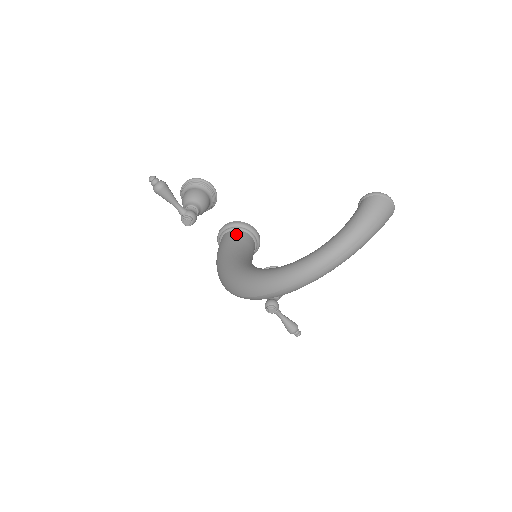
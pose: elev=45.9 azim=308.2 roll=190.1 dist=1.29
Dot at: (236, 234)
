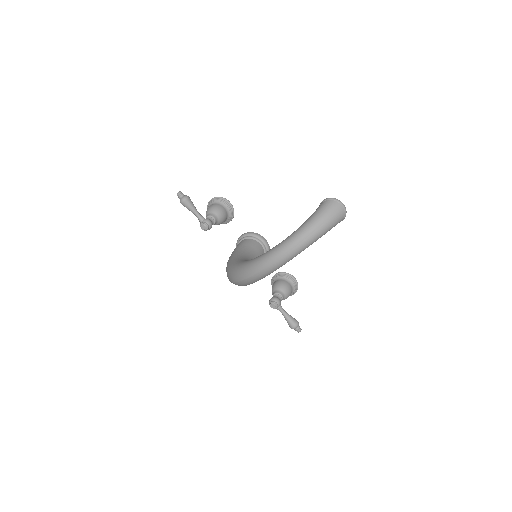
Dot at: (247, 241)
